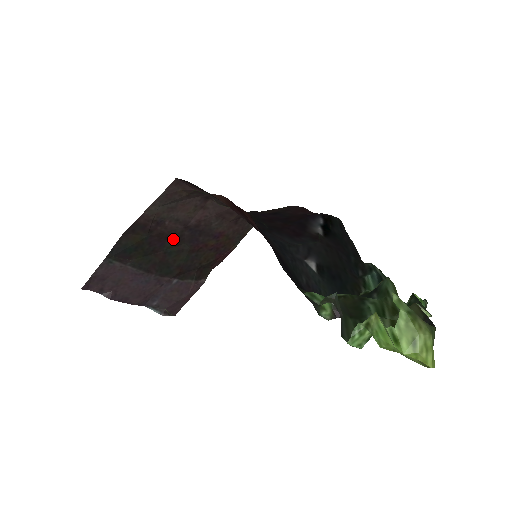
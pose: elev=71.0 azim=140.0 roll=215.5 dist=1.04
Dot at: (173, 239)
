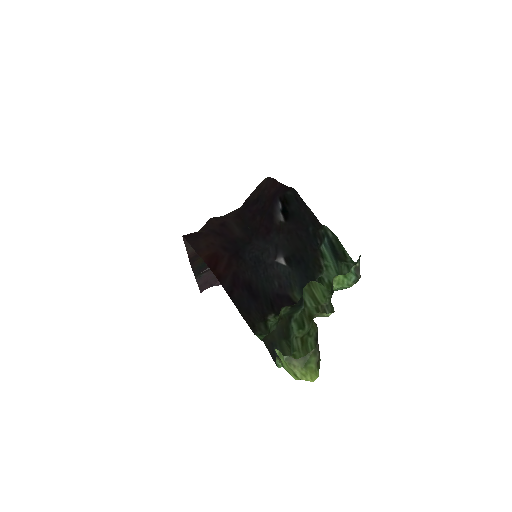
Dot at: occluded
